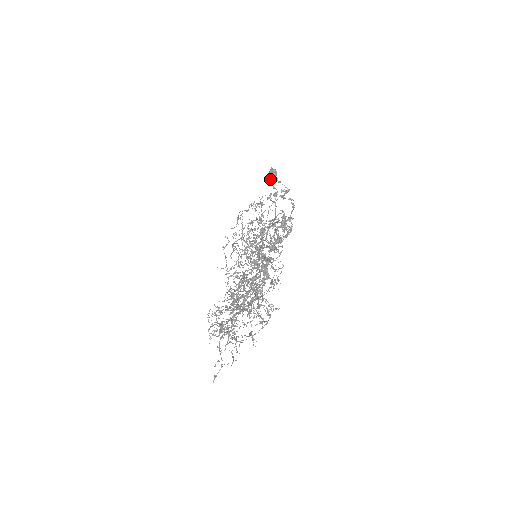
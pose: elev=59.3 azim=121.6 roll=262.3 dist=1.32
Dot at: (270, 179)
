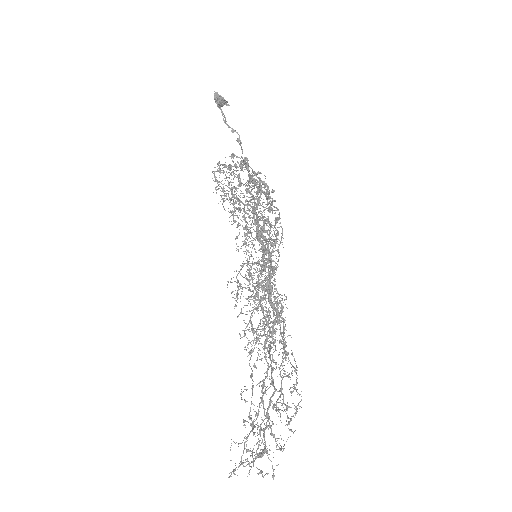
Dot at: (222, 114)
